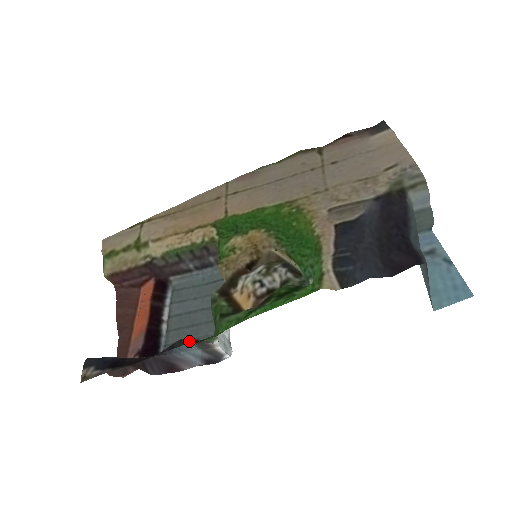
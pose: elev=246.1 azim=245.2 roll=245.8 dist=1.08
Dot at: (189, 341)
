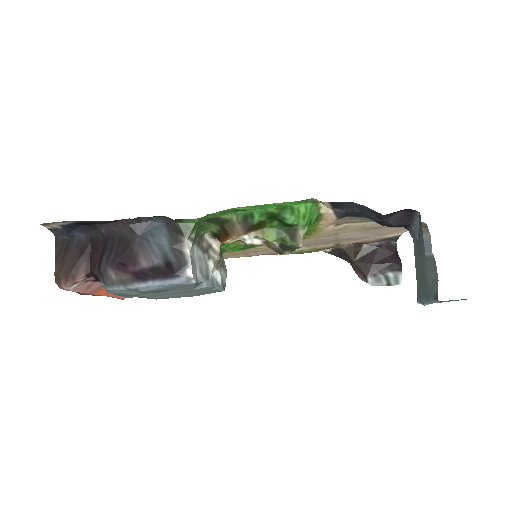
Dot at: (168, 218)
